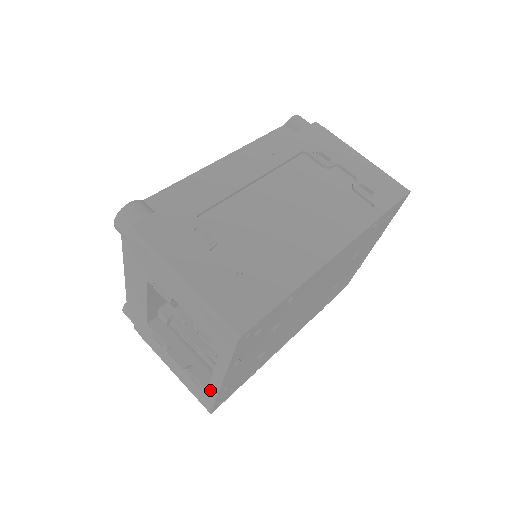
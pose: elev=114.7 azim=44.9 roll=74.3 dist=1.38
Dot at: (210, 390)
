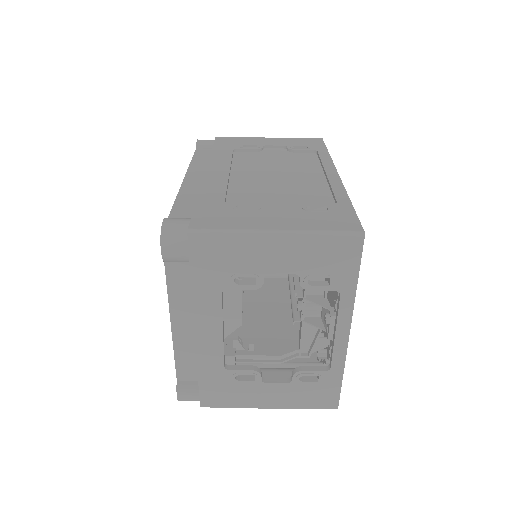
Dot at: (334, 366)
